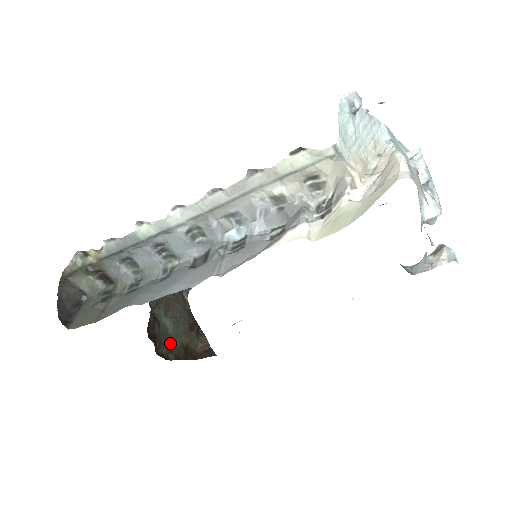
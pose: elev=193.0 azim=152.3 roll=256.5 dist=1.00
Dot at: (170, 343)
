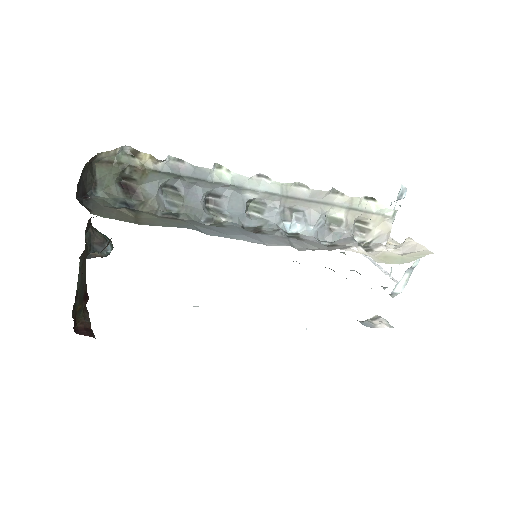
Dot at: occluded
